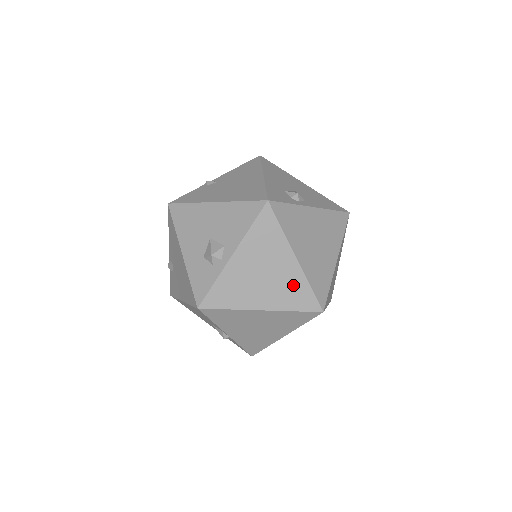
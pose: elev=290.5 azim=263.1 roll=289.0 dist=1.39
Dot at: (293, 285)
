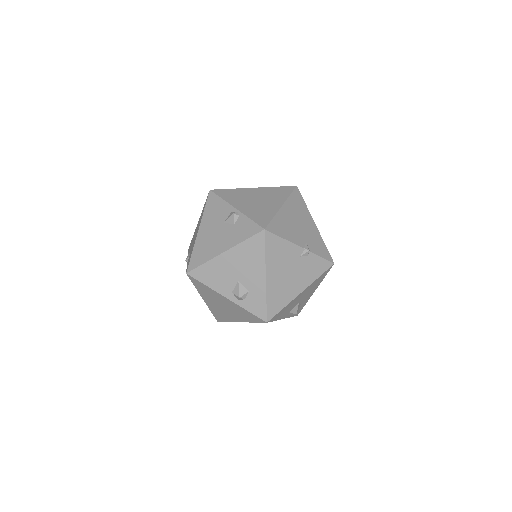
Dot at: occluded
